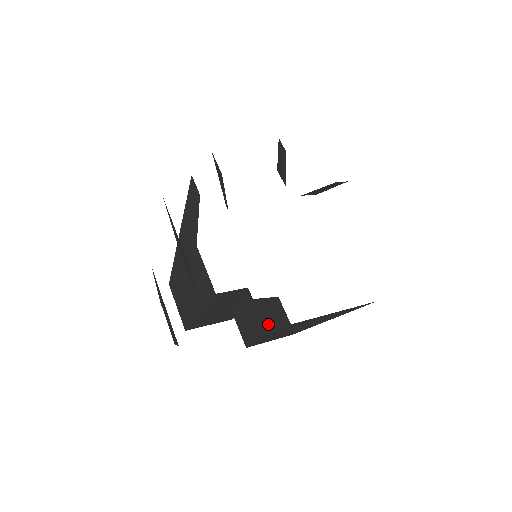
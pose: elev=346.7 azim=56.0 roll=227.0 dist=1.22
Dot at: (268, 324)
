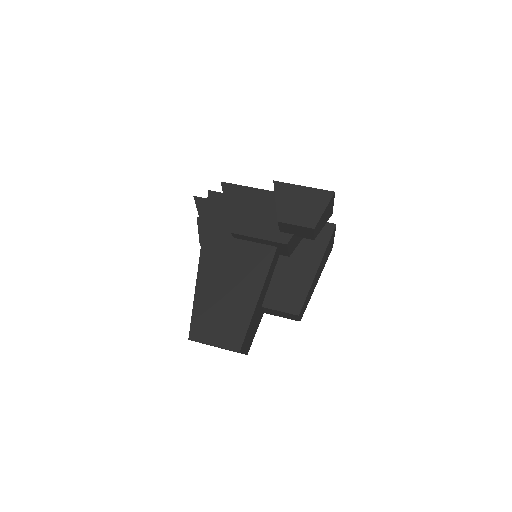
Dot at: (315, 254)
